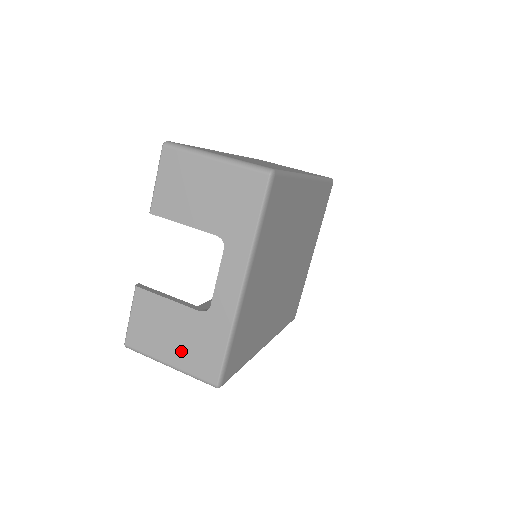
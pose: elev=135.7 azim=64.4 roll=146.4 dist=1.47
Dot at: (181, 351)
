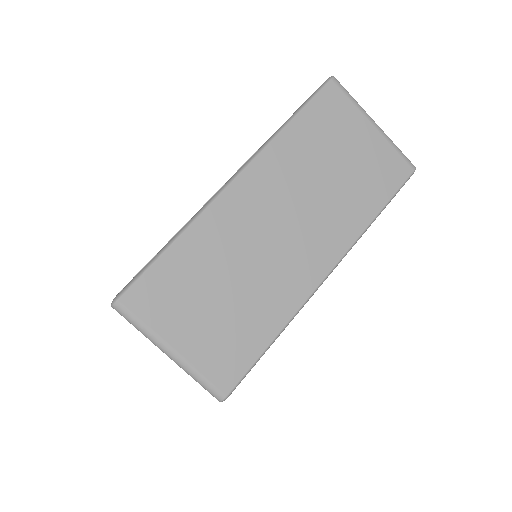
Dot at: occluded
